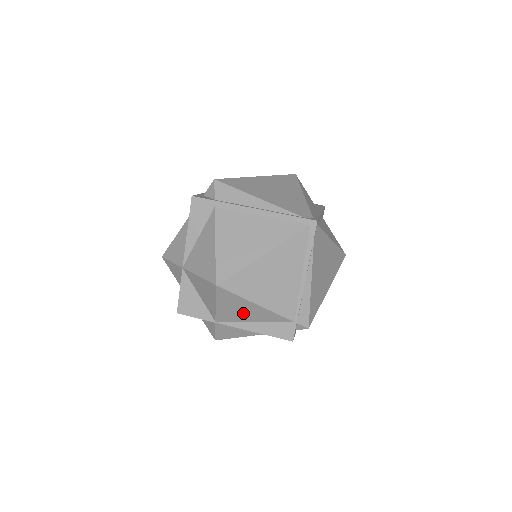
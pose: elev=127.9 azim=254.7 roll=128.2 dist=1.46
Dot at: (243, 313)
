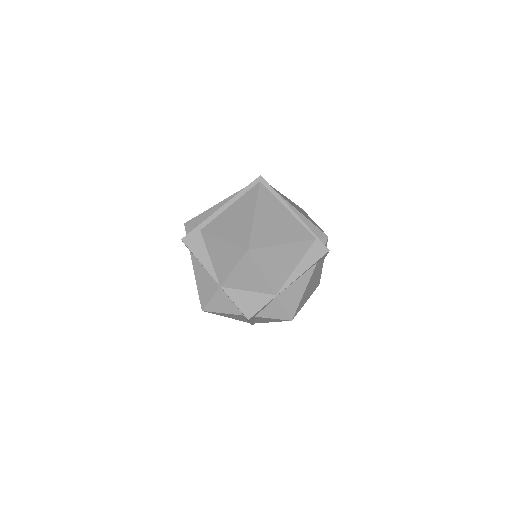
Dot at: (283, 264)
